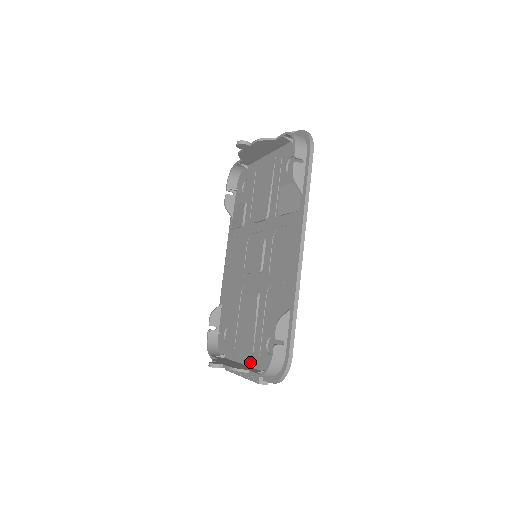
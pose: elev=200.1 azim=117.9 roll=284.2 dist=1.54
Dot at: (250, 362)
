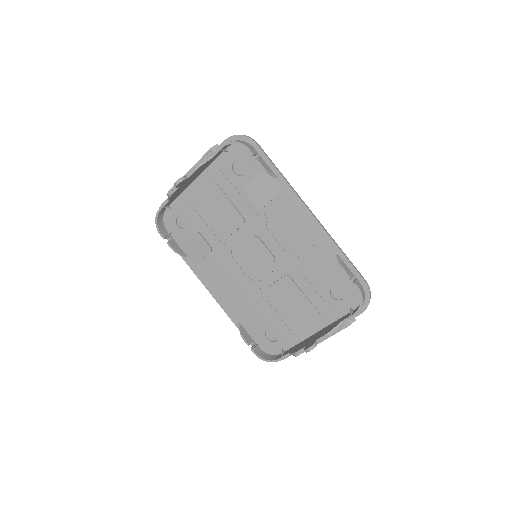
Dot at: (324, 324)
